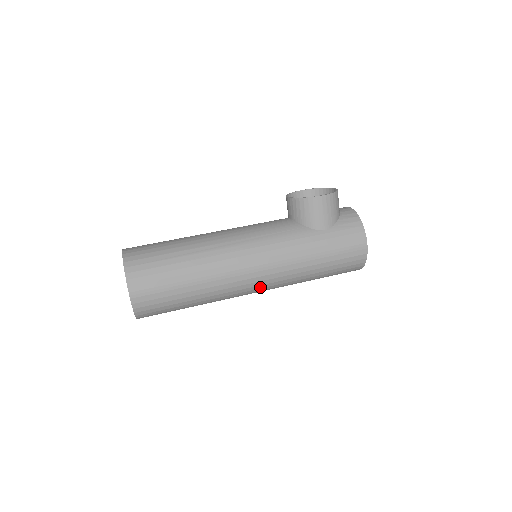
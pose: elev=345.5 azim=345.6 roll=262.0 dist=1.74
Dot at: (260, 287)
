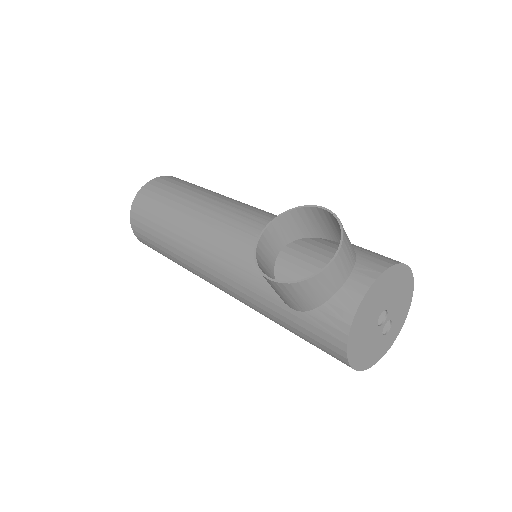
Dot at: occluded
